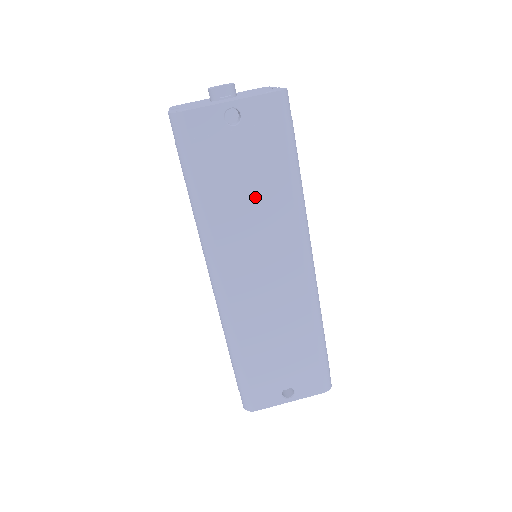
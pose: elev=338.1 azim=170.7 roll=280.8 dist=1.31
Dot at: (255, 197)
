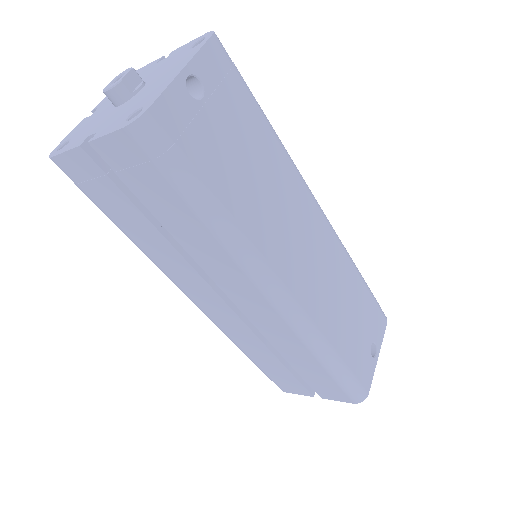
Dot at: (260, 172)
